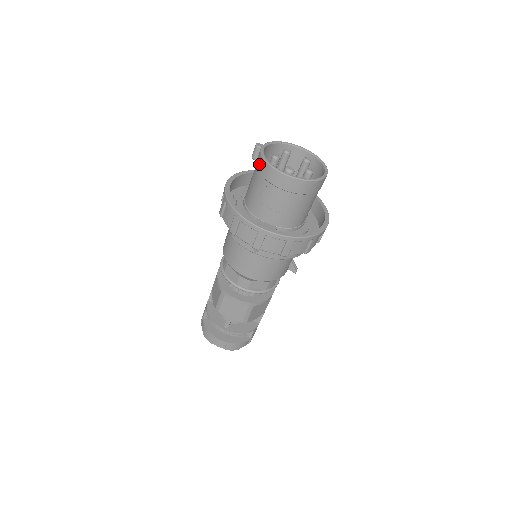
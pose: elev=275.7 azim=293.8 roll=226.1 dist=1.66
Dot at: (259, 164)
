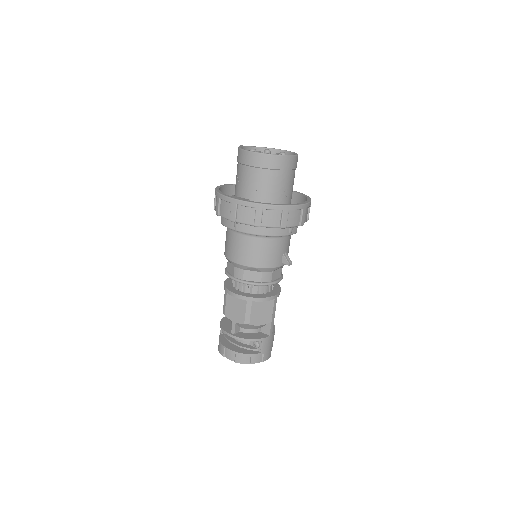
Dot at: occluded
